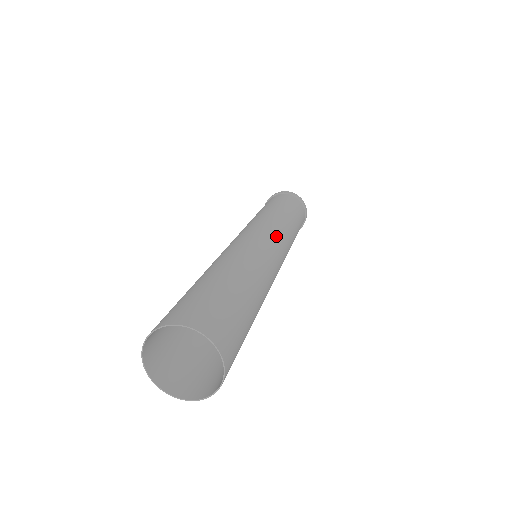
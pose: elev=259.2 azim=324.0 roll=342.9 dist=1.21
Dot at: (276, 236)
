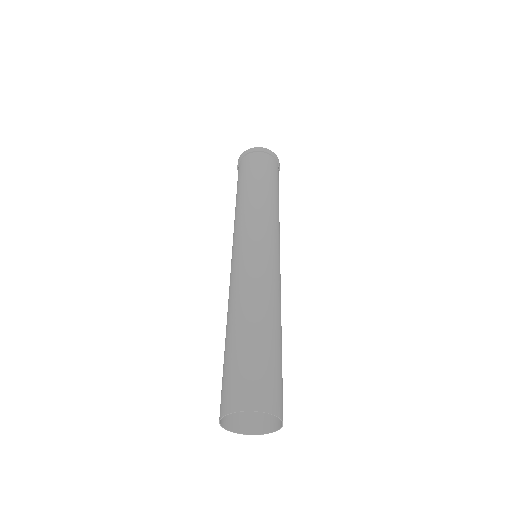
Dot at: (275, 241)
